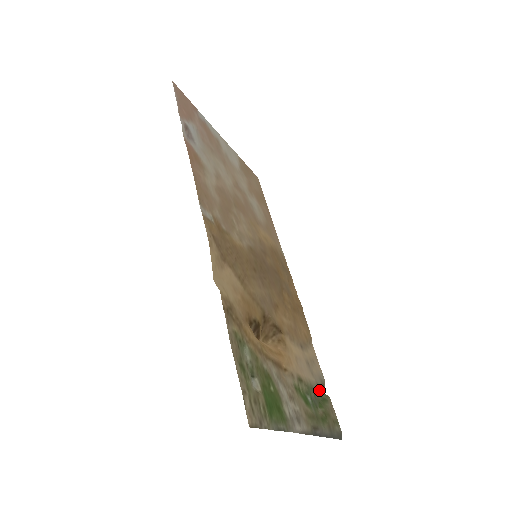
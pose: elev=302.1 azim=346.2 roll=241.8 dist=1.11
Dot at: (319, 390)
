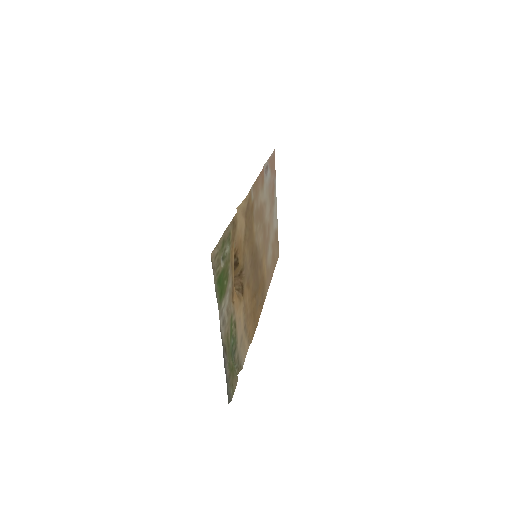
Dot at: (237, 360)
